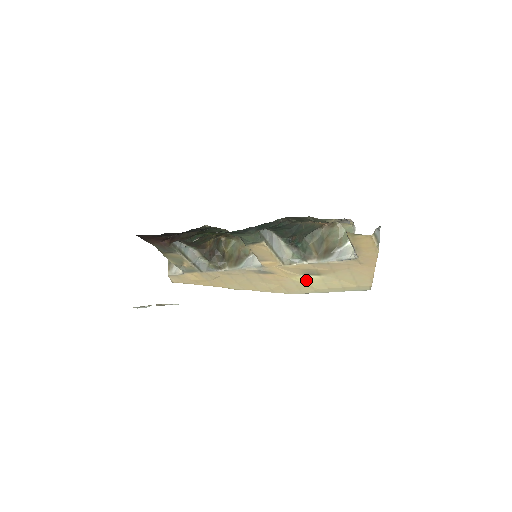
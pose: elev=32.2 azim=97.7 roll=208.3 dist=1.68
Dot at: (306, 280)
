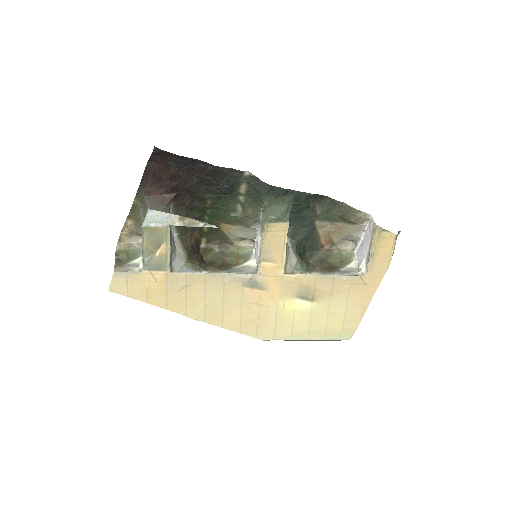
Dot at: (292, 309)
